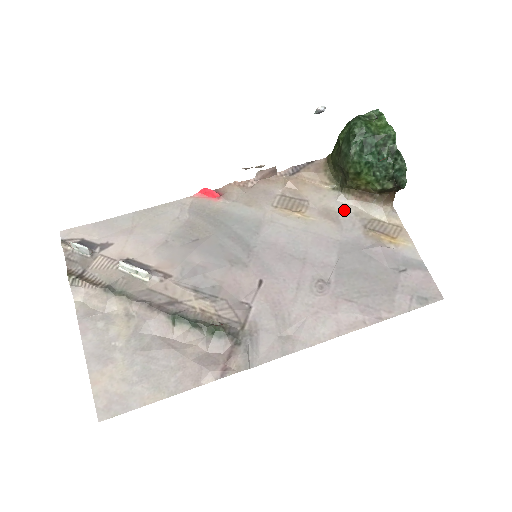
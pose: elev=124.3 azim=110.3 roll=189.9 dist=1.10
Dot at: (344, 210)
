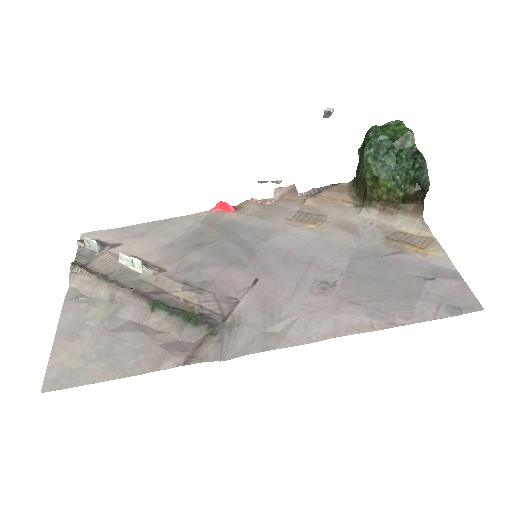
Dot at: (365, 223)
